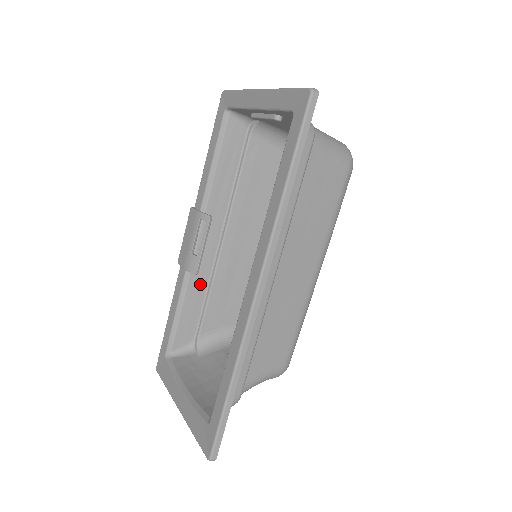
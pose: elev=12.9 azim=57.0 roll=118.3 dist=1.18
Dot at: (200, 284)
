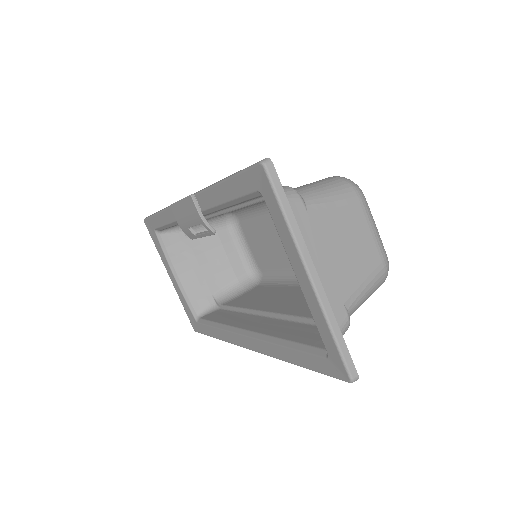
Dot at: occluded
